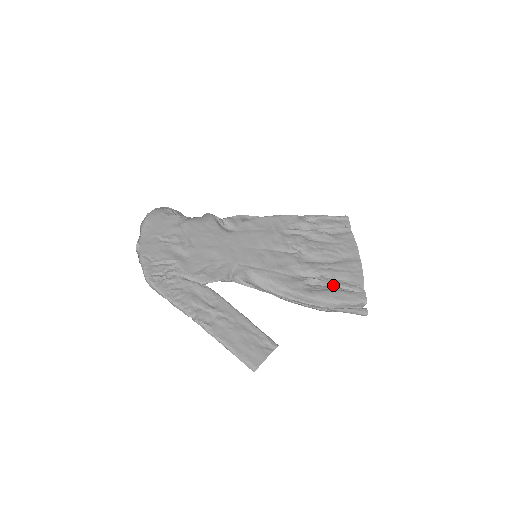
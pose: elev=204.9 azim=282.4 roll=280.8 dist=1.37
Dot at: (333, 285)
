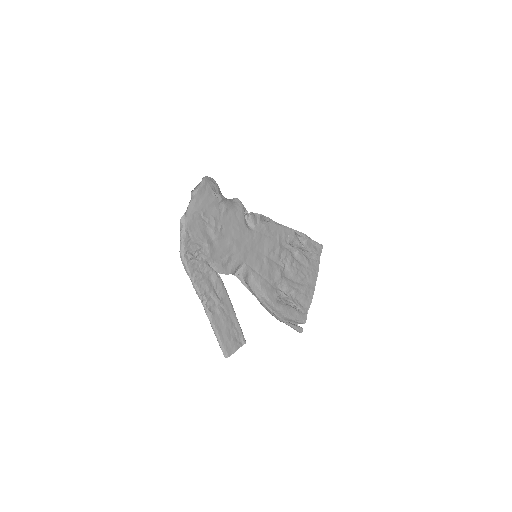
Dot at: (293, 303)
